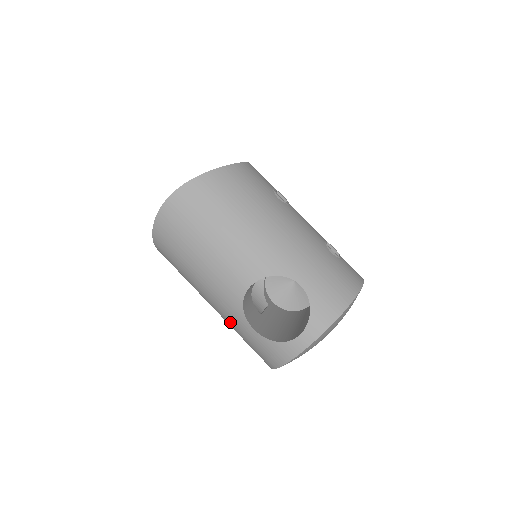
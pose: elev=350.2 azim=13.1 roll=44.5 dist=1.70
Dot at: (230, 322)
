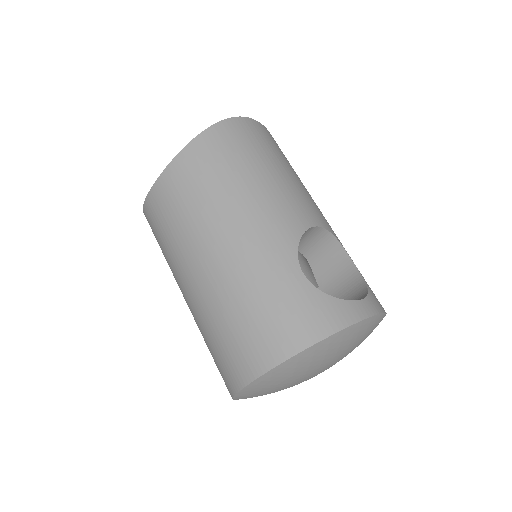
Dot at: (256, 265)
